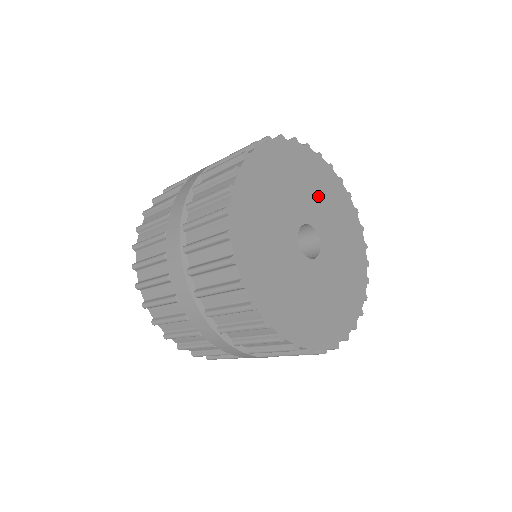
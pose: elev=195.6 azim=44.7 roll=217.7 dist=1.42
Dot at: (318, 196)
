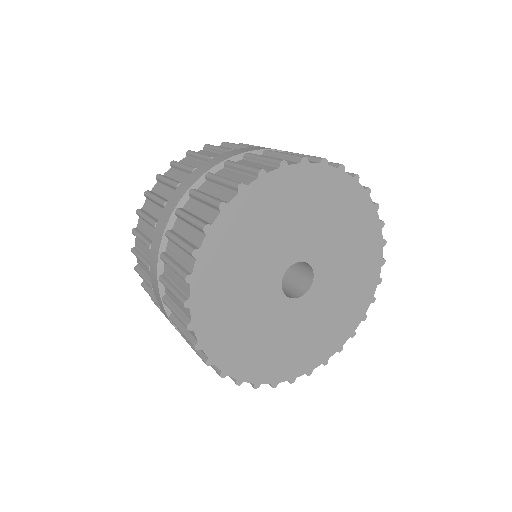
Dot at: (332, 229)
